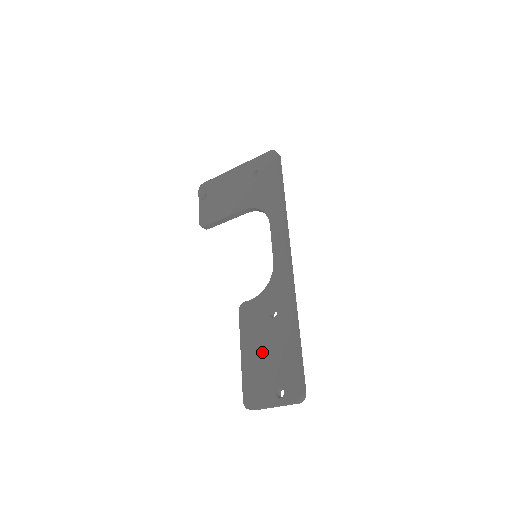
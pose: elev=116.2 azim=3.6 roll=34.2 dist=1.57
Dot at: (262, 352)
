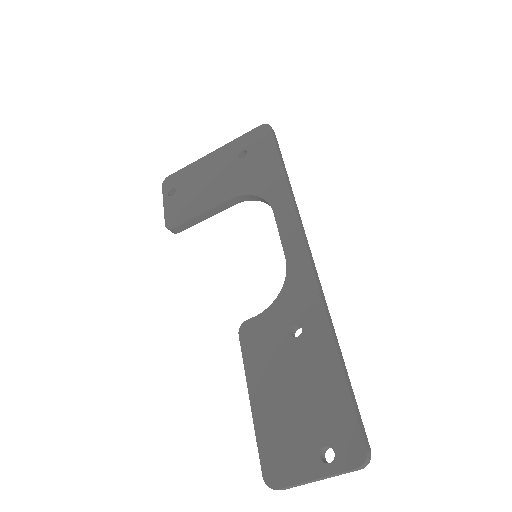
Dot at: (286, 391)
